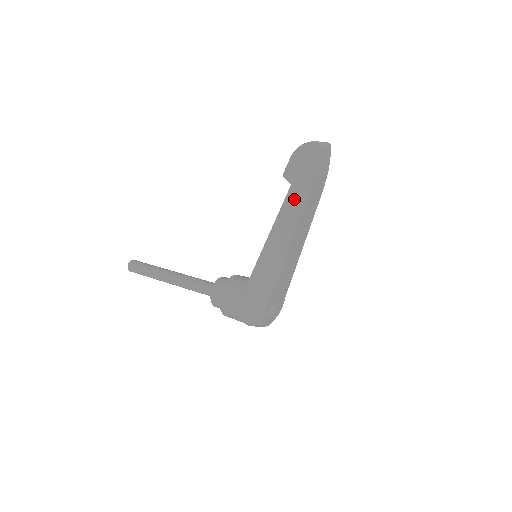
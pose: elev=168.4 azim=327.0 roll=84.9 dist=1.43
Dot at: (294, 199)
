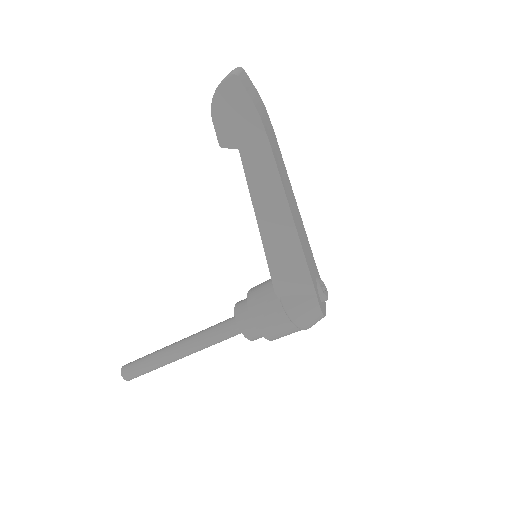
Dot at: (255, 162)
